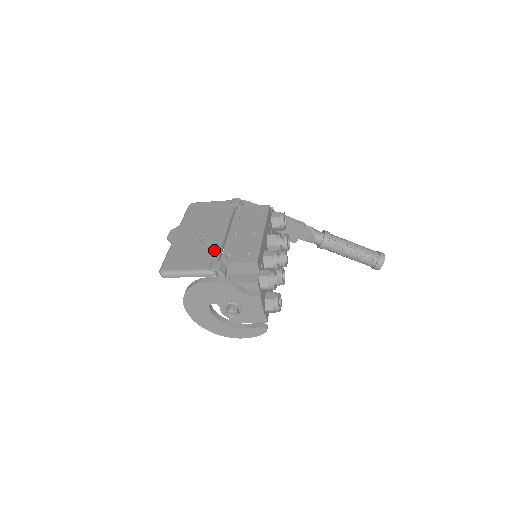
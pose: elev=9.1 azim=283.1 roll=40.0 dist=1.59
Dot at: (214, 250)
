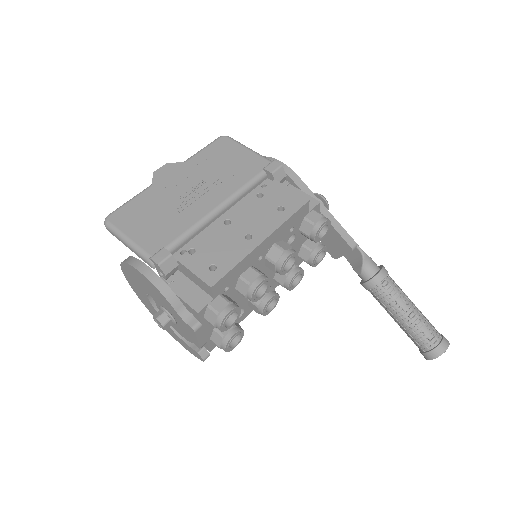
Dot at: (182, 230)
